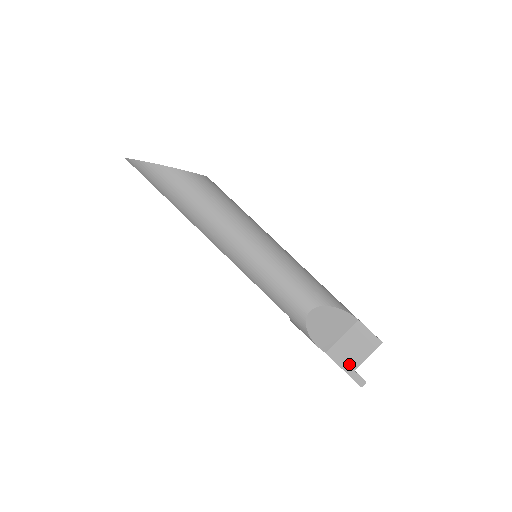
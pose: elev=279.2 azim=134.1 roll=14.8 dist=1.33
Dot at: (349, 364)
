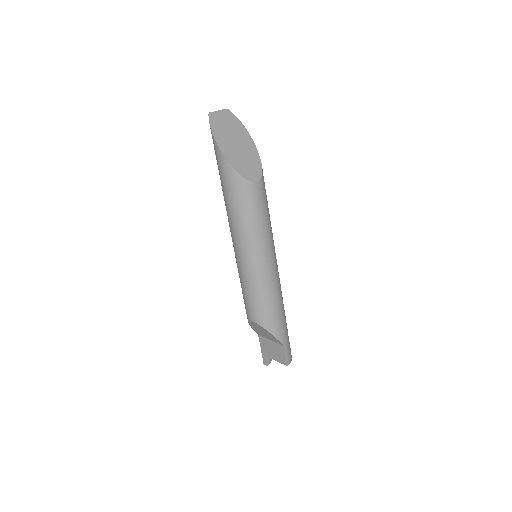
Dot at: (265, 351)
